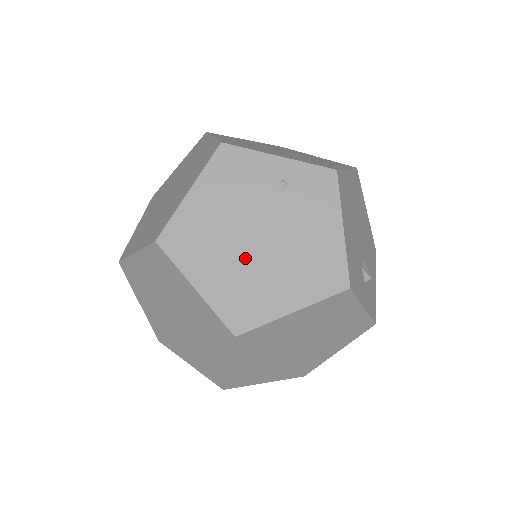
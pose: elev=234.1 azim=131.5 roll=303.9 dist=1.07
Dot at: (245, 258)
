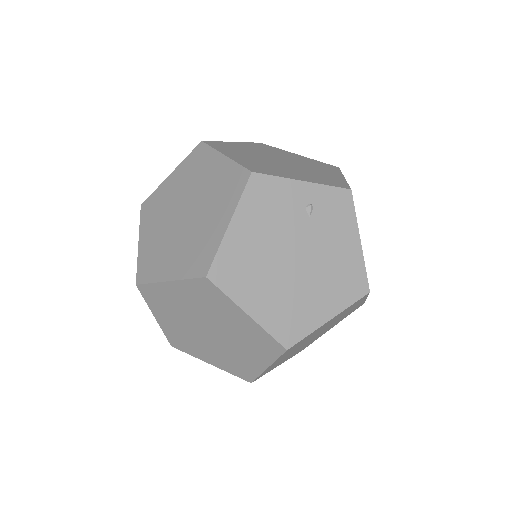
Dot at: (286, 280)
